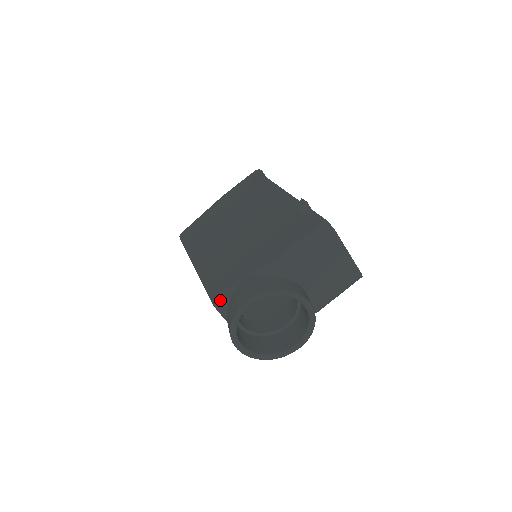
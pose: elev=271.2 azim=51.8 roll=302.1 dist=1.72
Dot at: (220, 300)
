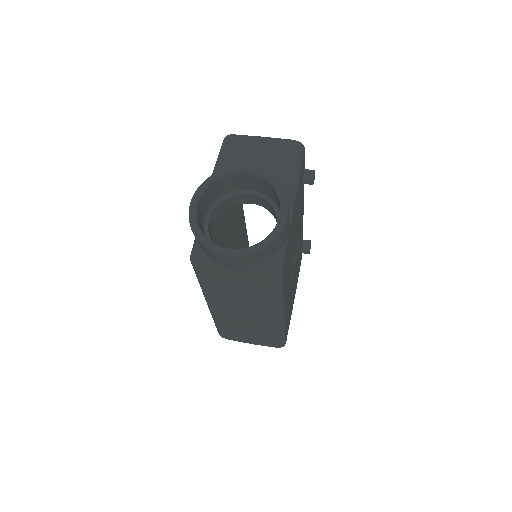
Dot at: (192, 250)
